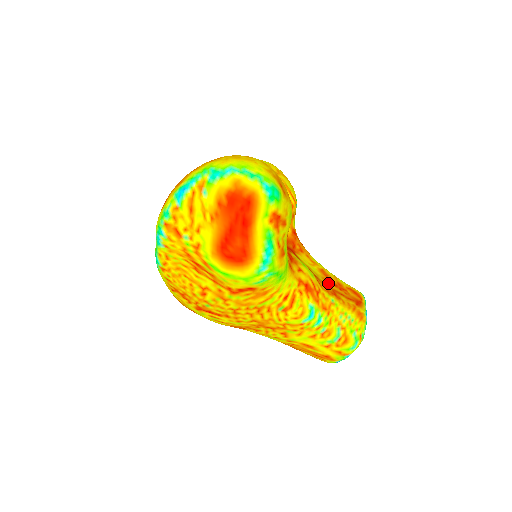
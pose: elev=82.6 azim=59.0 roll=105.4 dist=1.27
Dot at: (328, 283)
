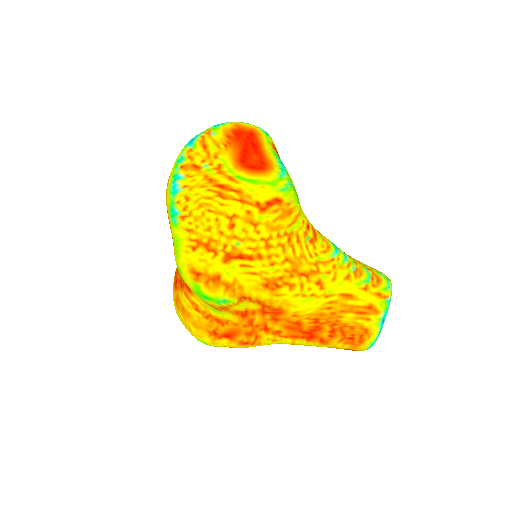
Dot at: occluded
